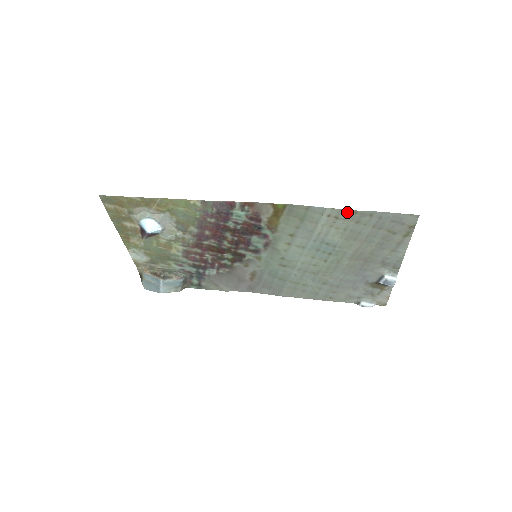
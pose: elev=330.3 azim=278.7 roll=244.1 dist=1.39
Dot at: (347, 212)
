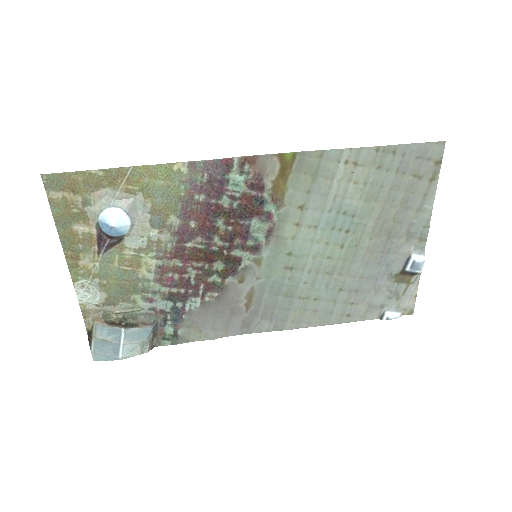
Dot at: (367, 151)
